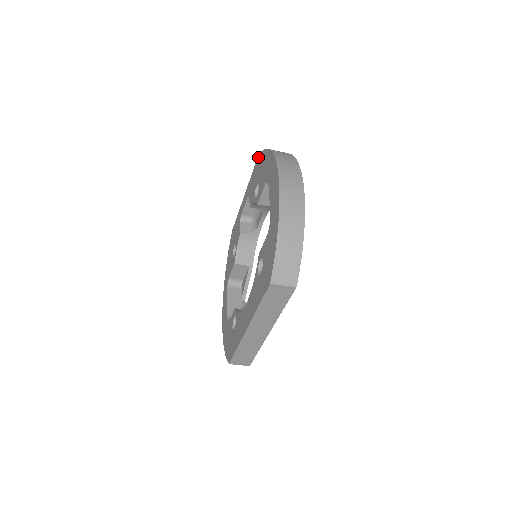
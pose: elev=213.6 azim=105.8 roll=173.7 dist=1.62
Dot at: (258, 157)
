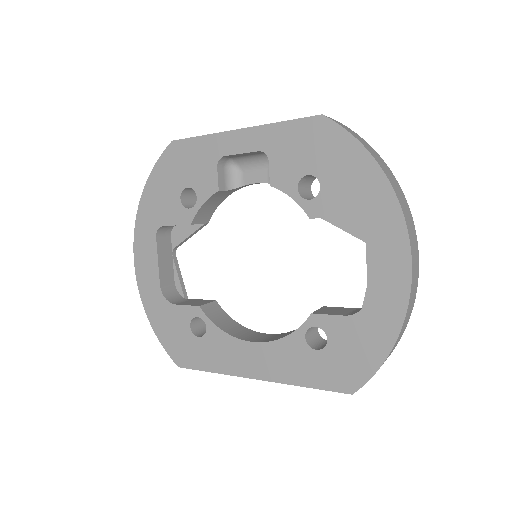
Dot at: (322, 120)
